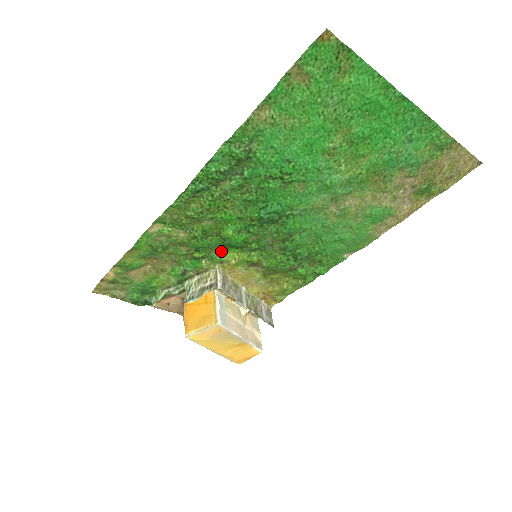
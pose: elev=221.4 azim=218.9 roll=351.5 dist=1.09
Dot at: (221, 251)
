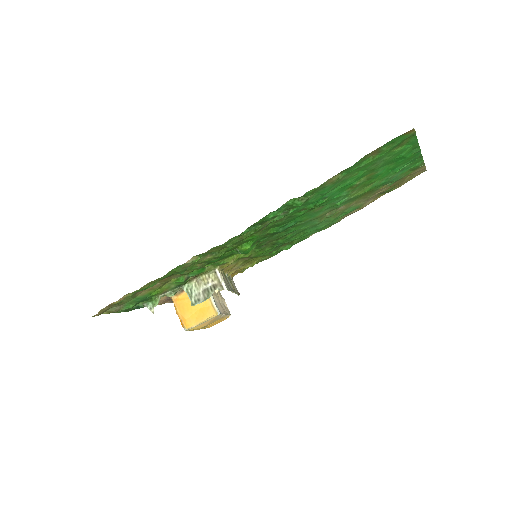
Dot at: (226, 257)
